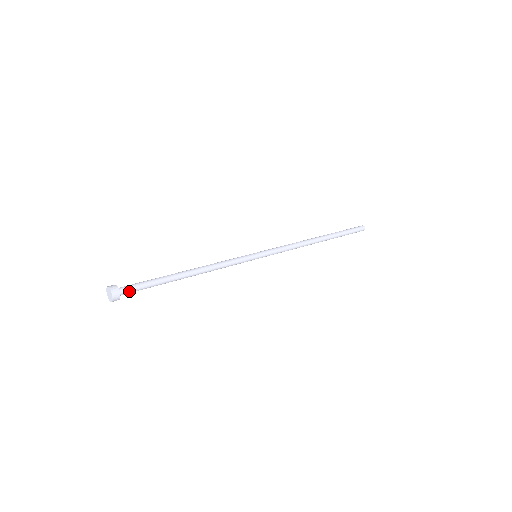
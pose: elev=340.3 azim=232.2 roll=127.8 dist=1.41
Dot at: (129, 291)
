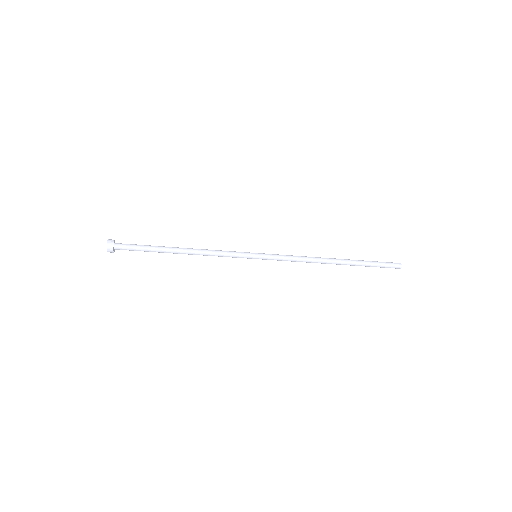
Dot at: (123, 247)
